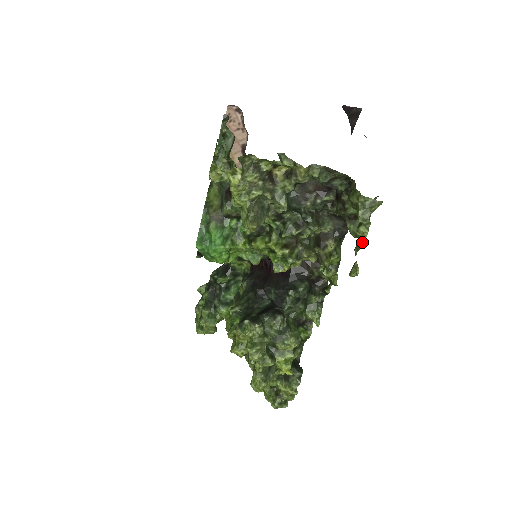
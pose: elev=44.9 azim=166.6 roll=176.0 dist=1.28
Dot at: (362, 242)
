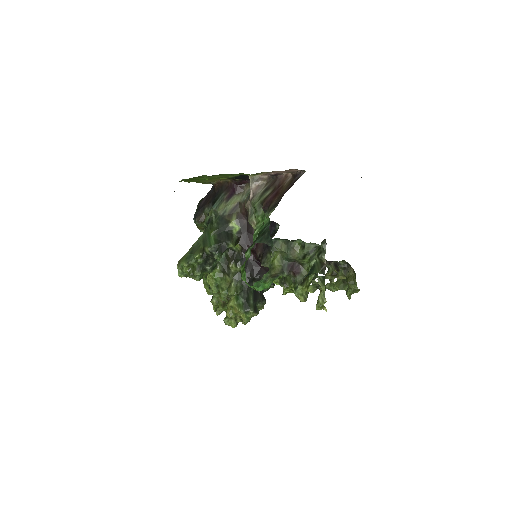
Dot at: occluded
